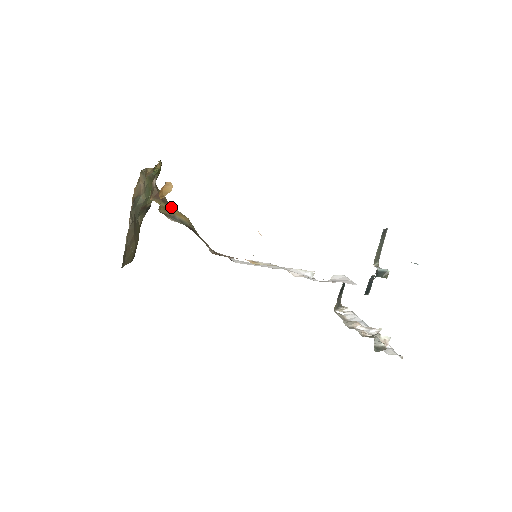
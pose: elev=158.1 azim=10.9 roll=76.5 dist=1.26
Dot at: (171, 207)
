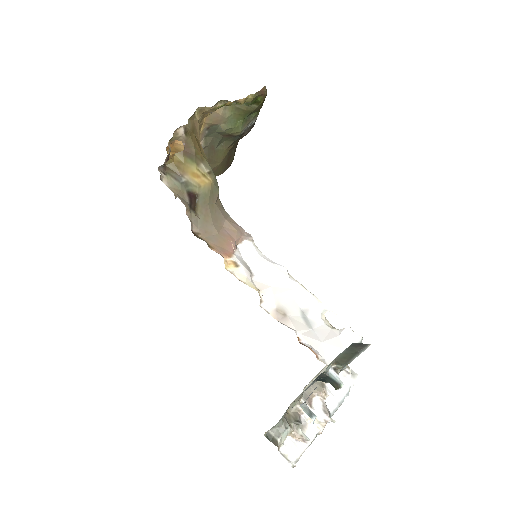
Dot at: (192, 163)
